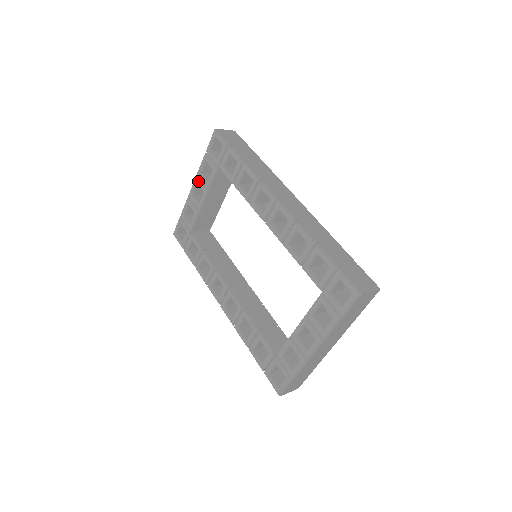
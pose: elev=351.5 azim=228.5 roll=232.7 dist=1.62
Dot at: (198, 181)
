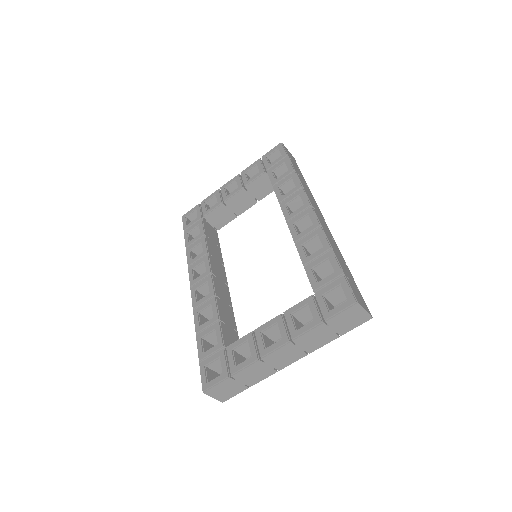
Dot at: (238, 178)
